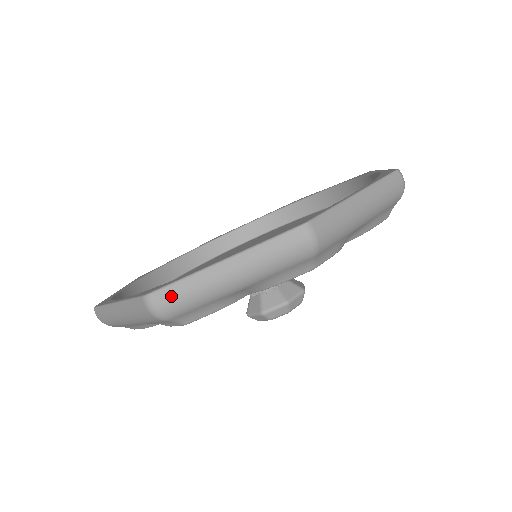
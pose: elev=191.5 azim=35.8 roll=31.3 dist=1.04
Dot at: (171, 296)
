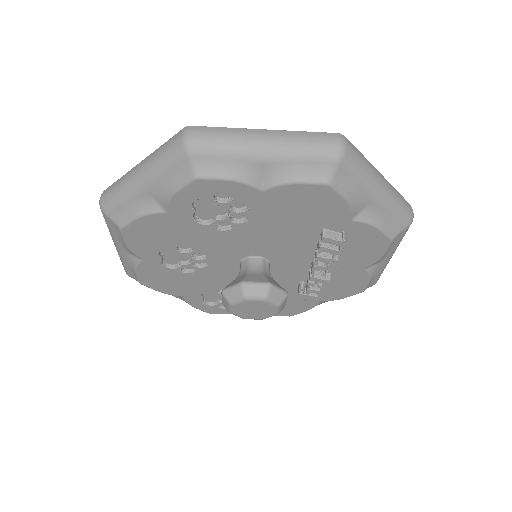
Dot at: (356, 152)
